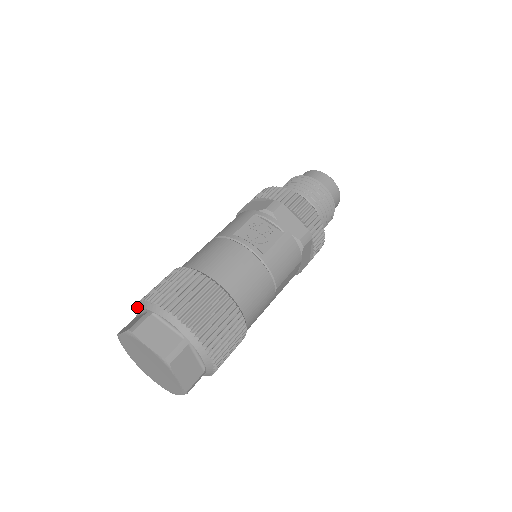
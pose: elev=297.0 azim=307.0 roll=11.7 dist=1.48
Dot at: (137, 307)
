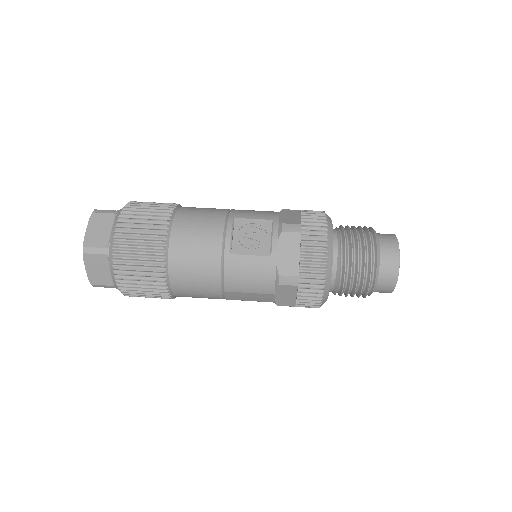
Dot at: occluded
